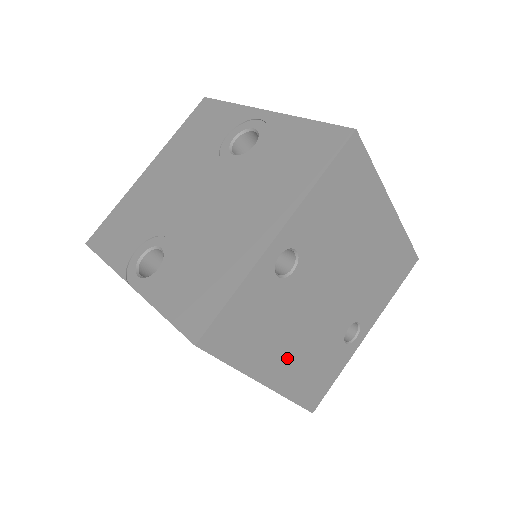
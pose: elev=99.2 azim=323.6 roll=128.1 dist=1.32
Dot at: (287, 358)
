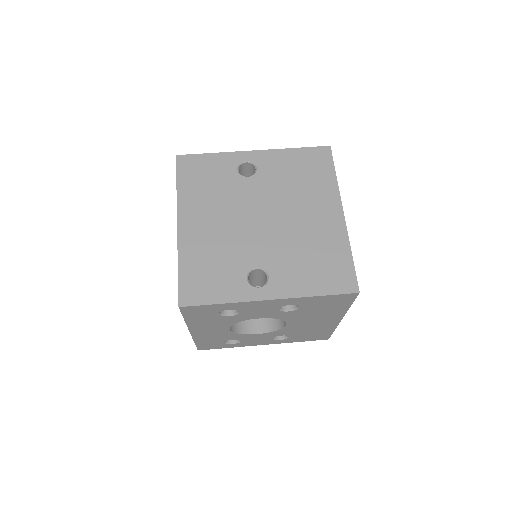
Dot at: (203, 226)
